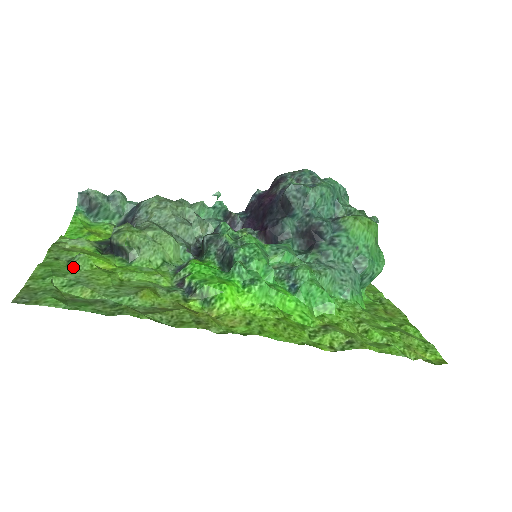
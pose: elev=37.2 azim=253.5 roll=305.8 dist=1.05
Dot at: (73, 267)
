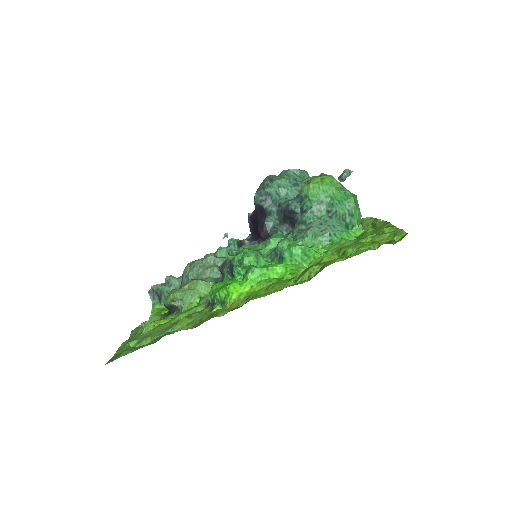
Dot at: (143, 332)
